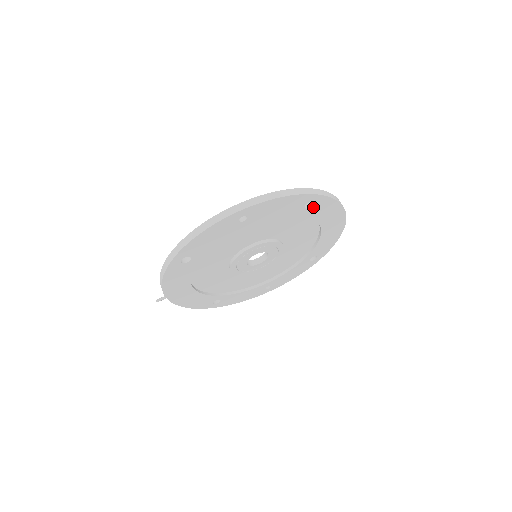
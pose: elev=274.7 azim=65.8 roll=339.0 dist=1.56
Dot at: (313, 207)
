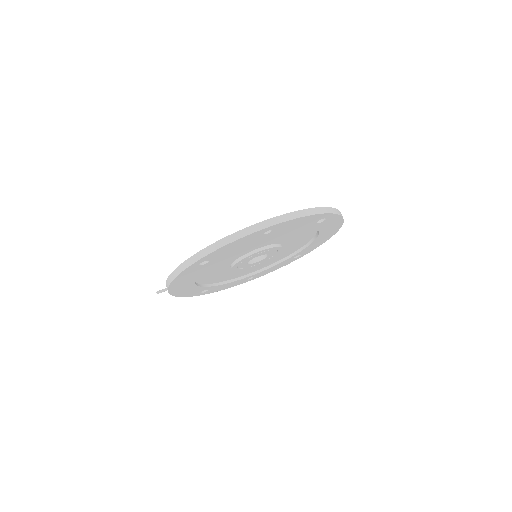
Dot at: (323, 222)
